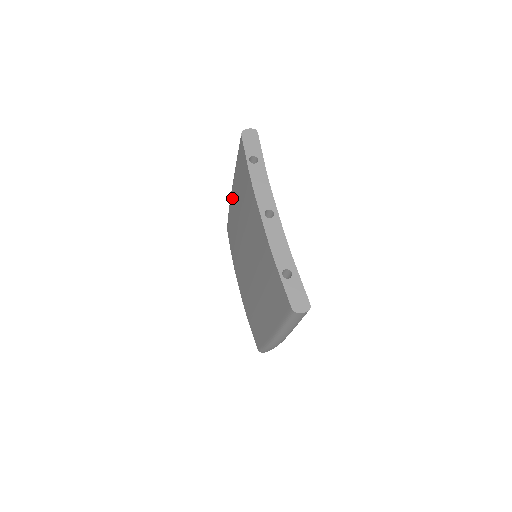
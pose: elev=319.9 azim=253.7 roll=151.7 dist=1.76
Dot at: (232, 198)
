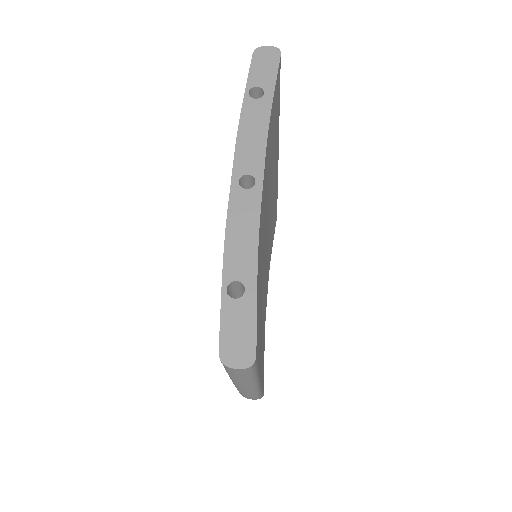
Dot at: occluded
